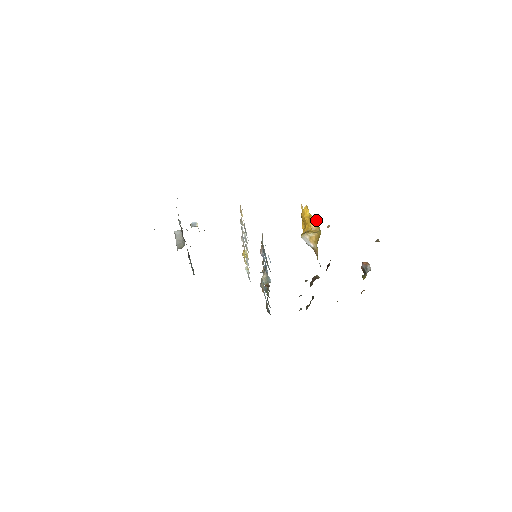
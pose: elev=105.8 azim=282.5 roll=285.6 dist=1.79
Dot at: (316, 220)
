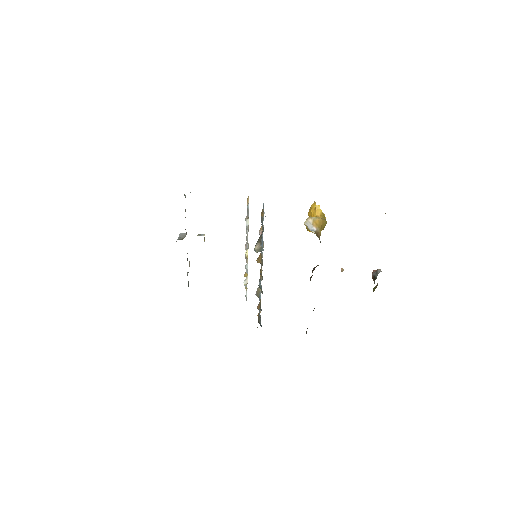
Dot at: (323, 213)
